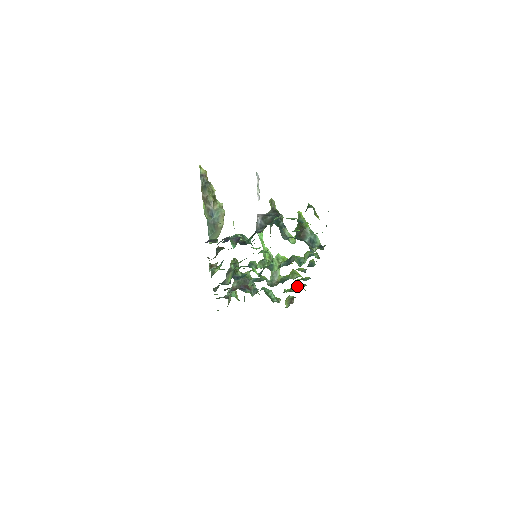
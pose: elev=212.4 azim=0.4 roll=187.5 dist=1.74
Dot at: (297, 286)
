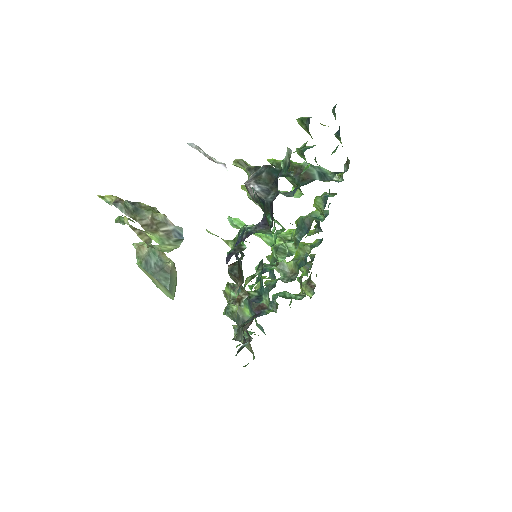
Dot at: (308, 262)
